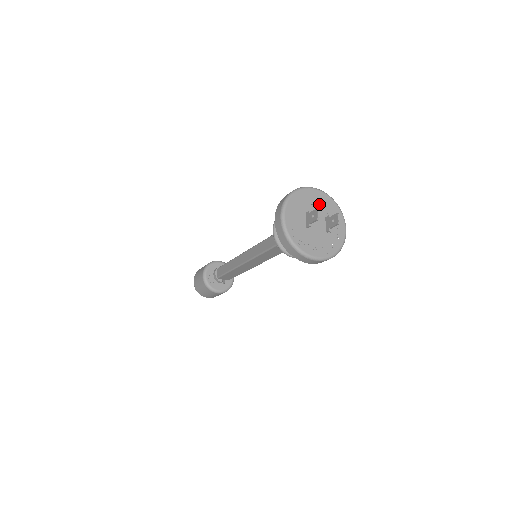
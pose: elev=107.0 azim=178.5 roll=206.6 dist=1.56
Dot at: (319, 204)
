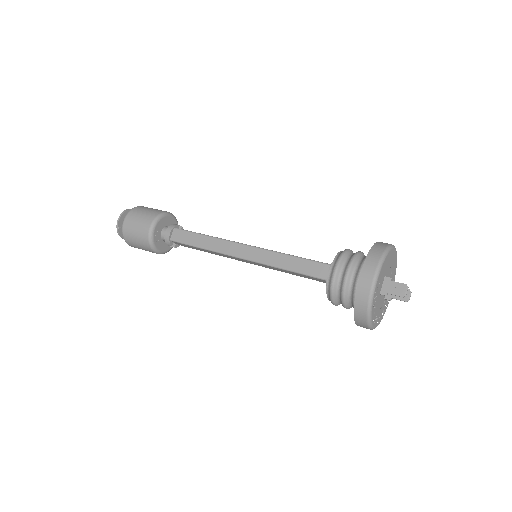
Dot at: (392, 267)
